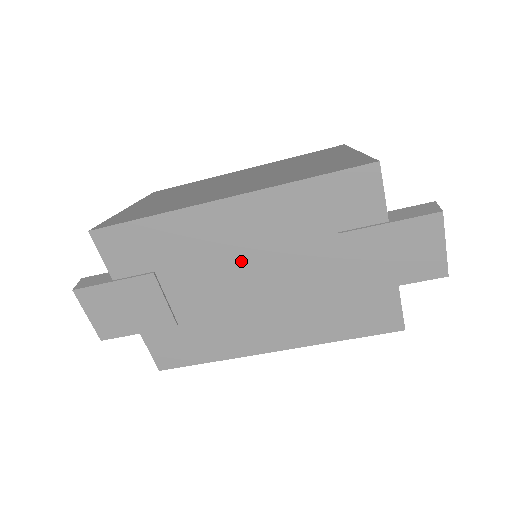
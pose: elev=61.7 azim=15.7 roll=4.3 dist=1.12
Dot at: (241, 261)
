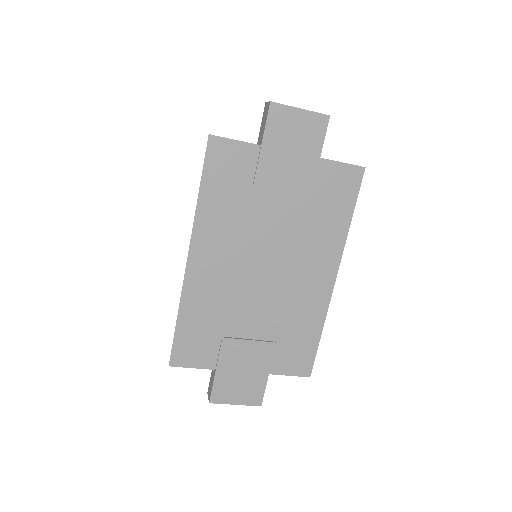
Dot at: (243, 269)
